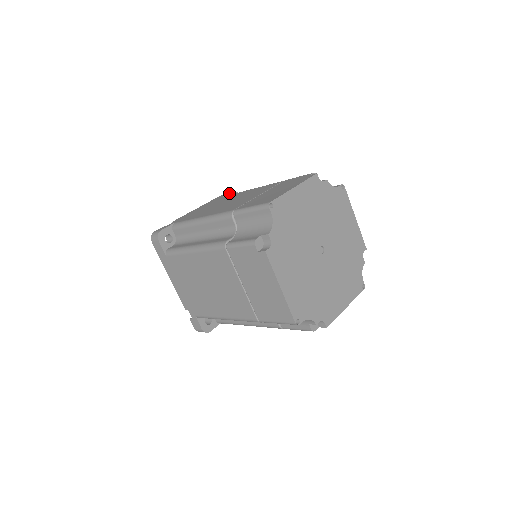
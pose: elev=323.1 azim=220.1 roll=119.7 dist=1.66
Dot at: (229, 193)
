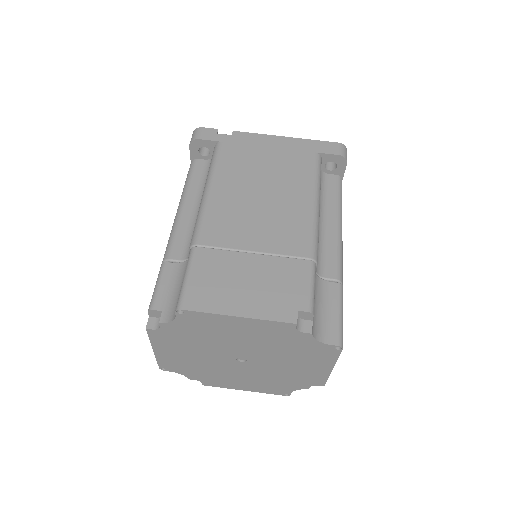
Dot at: (332, 154)
